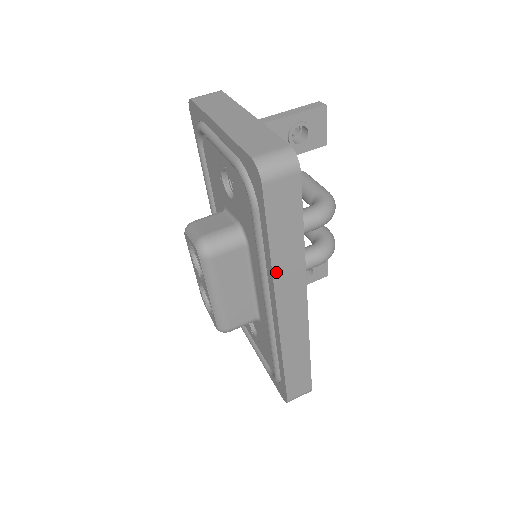
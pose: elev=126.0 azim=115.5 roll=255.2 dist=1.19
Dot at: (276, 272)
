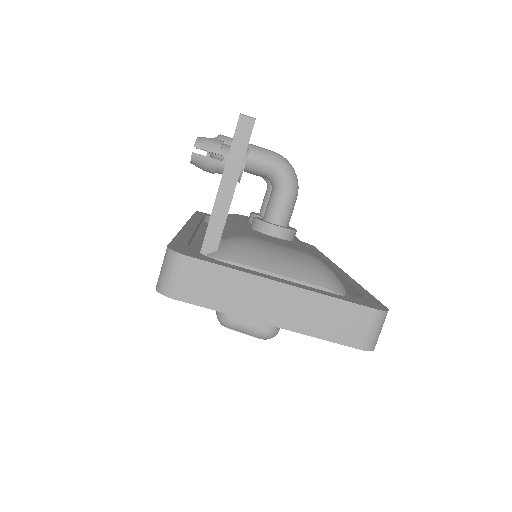
Dot at: occluded
